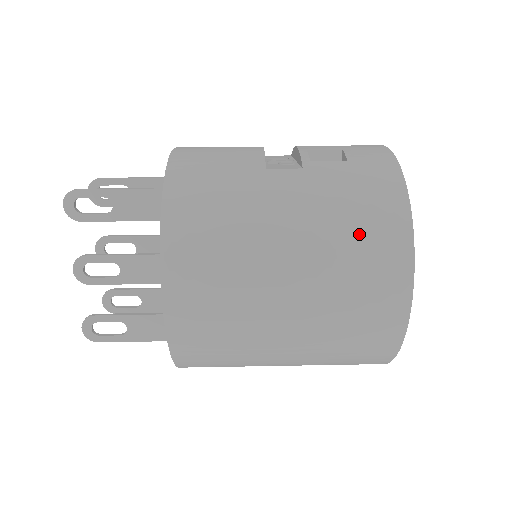
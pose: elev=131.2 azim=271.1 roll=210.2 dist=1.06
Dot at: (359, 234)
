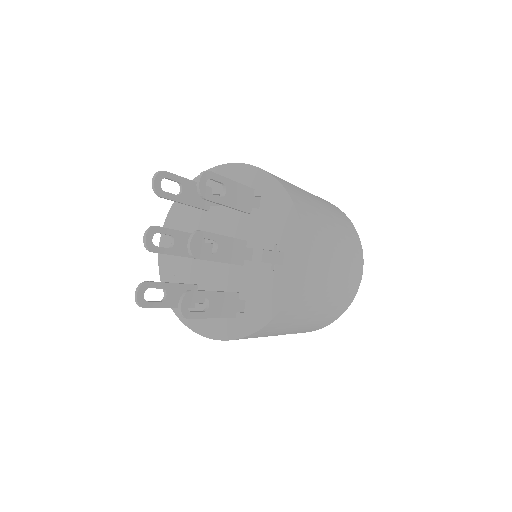
Dot at: (349, 234)
